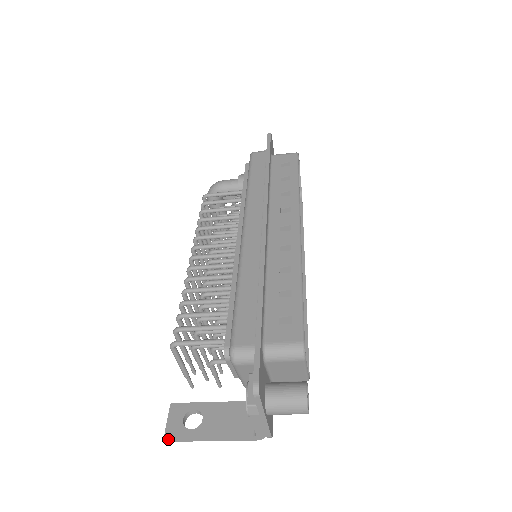
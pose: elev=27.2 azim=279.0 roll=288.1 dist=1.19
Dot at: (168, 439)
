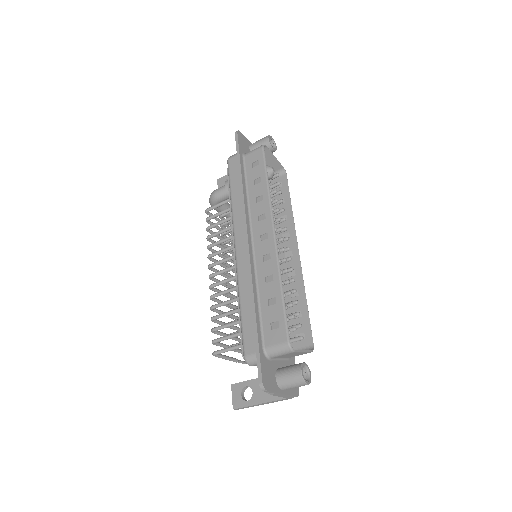
Dot at: (236, 409)
